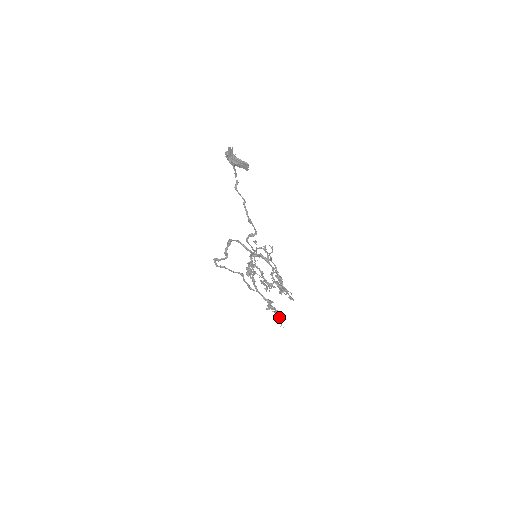
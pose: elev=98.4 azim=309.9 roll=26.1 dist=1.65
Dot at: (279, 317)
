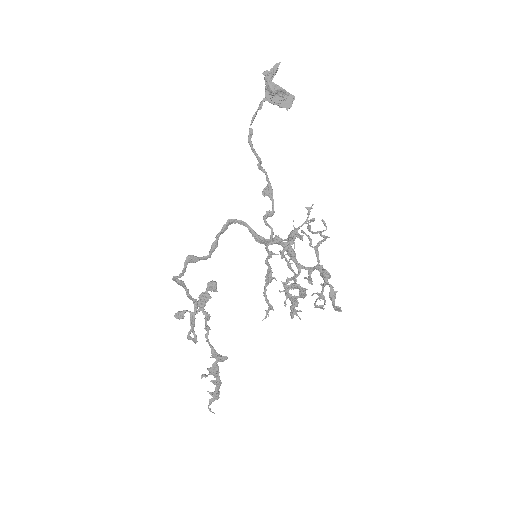
Dot at: (216, 391)
